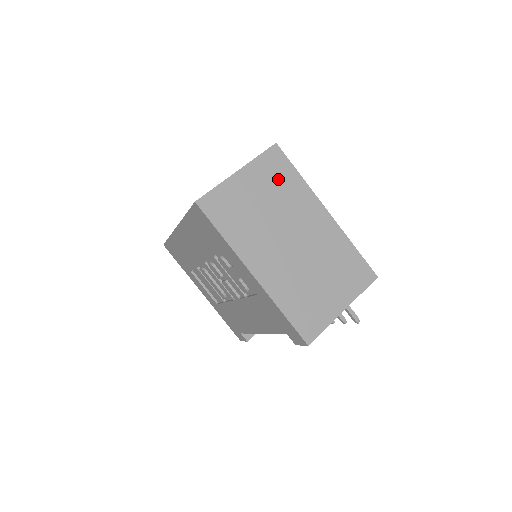
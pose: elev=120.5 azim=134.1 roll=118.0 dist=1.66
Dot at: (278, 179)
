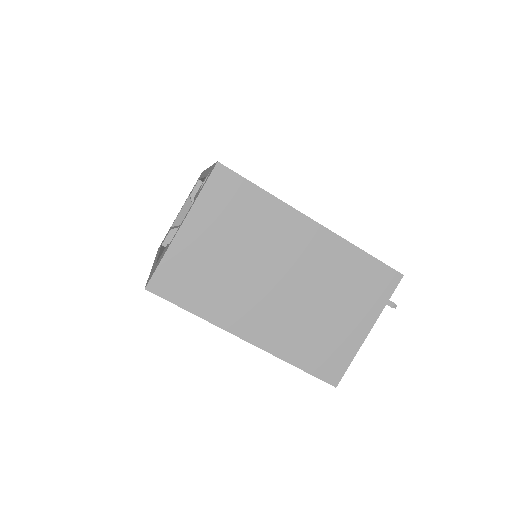
Dot at: (237, 211)
